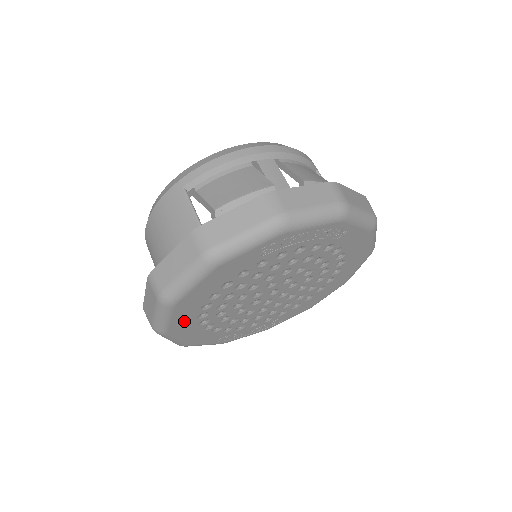
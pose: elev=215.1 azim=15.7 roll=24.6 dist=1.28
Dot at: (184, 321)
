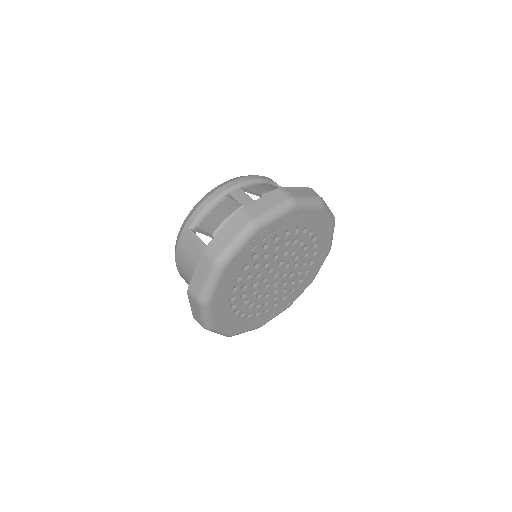
Dot at: (222, 314)
